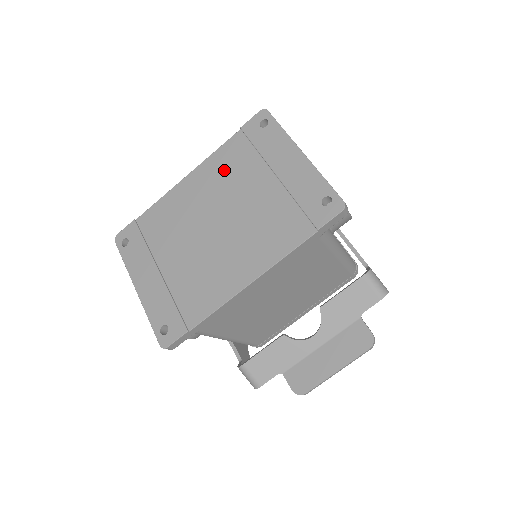
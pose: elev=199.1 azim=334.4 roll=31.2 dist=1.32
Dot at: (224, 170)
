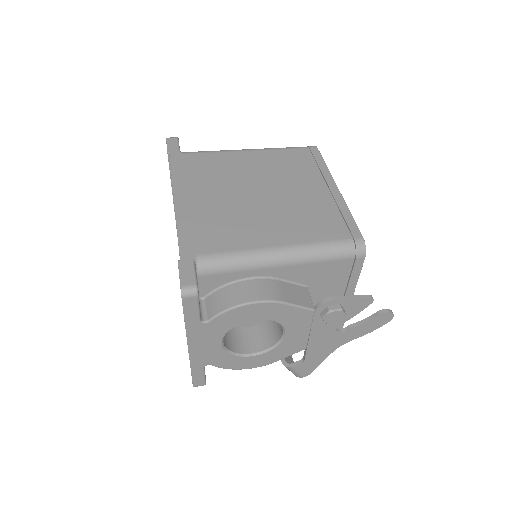
Dot at: occluded
